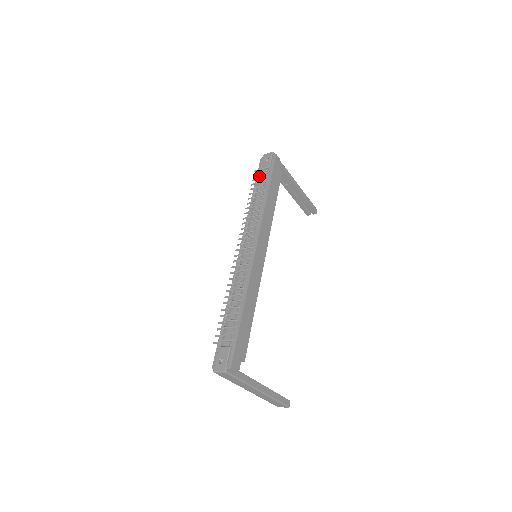
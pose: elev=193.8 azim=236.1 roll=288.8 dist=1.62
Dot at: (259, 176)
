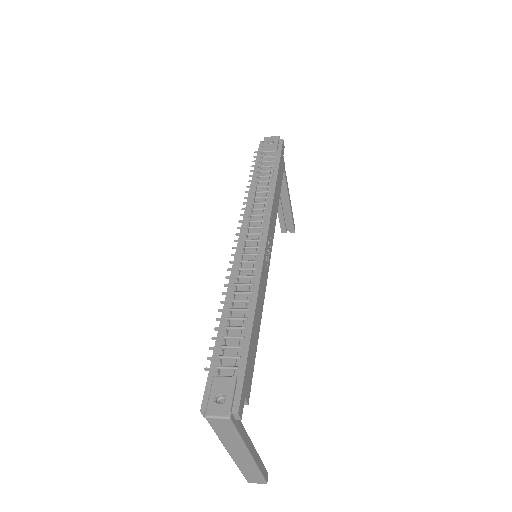
Dot at: (260, 159)
